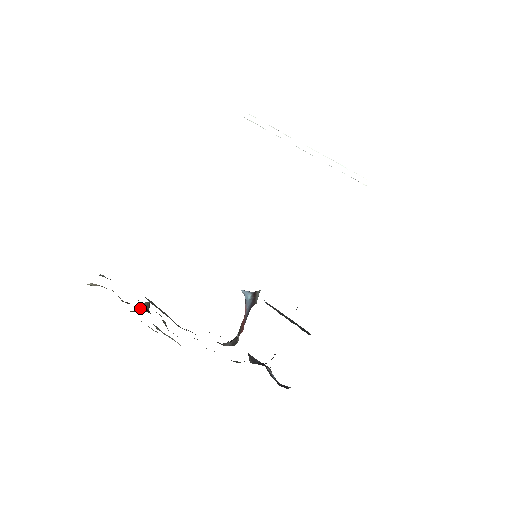
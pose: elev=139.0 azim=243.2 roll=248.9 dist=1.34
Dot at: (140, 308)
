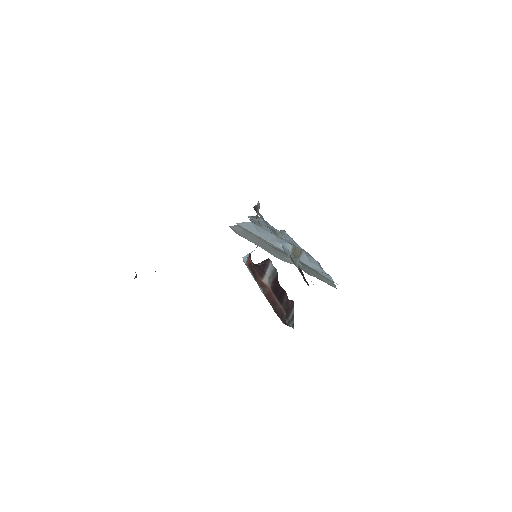
Dot at: occluded
